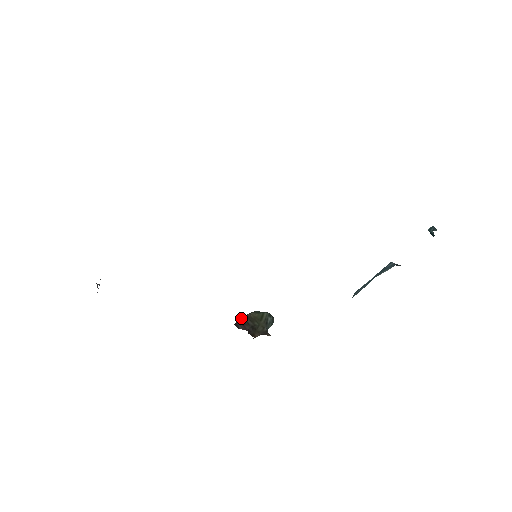
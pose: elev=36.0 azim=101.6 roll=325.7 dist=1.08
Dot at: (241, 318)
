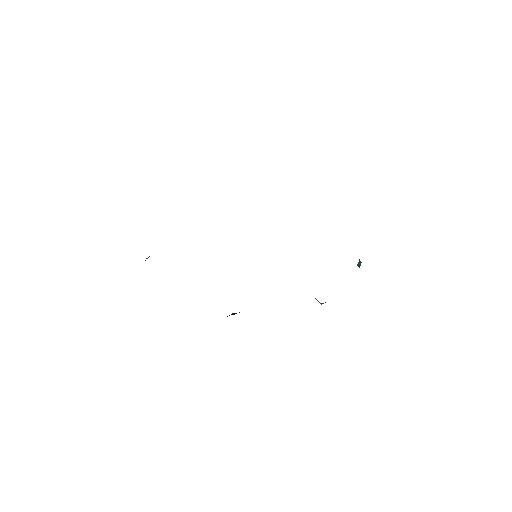
Dot at: (231, 314)
